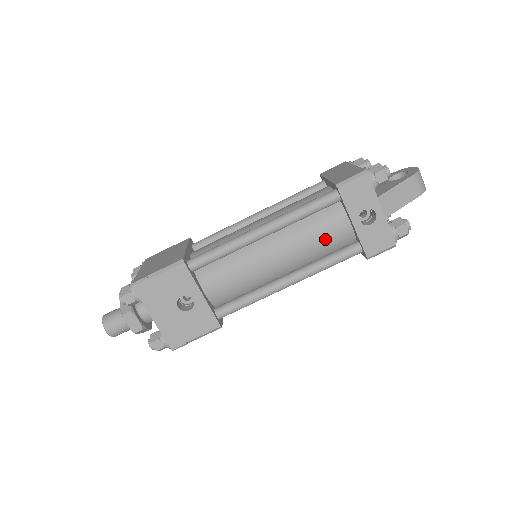
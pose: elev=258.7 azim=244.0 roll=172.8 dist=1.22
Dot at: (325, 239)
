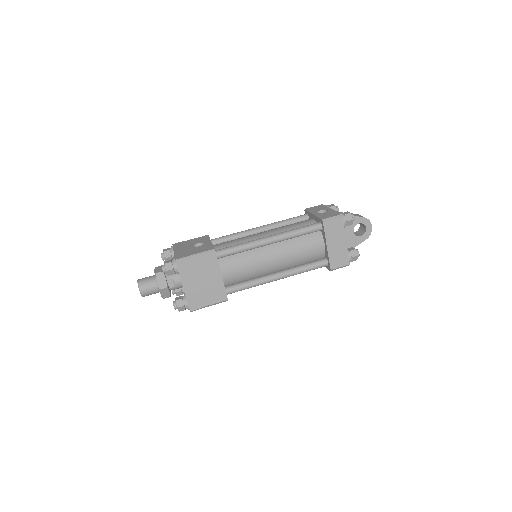
Dot at: (297, 225)
